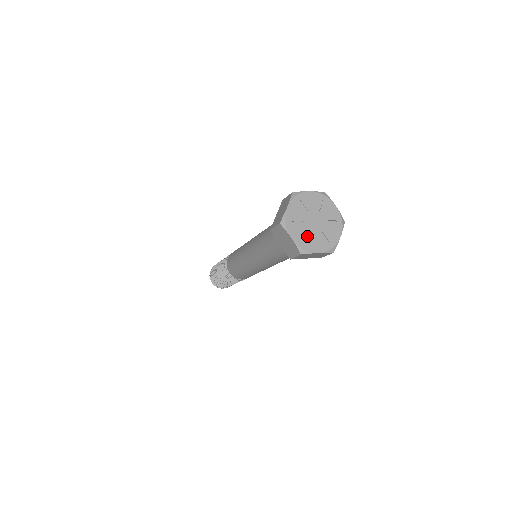
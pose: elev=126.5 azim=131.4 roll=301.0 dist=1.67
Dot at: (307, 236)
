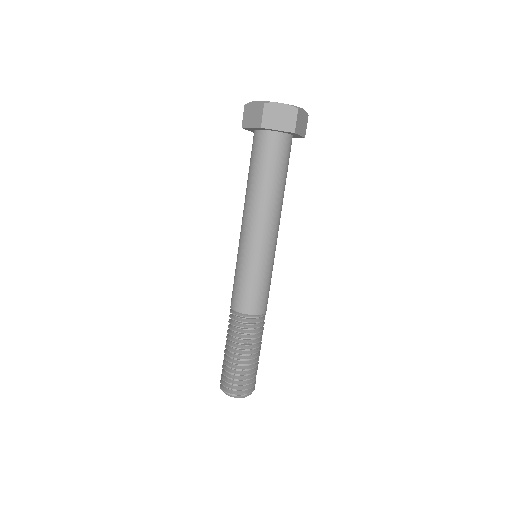
Dot at: occluded
